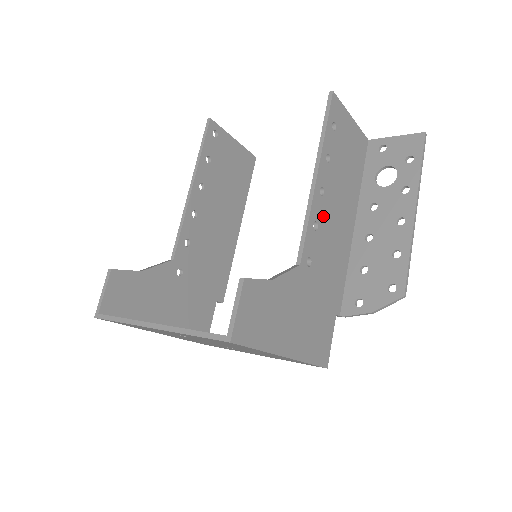
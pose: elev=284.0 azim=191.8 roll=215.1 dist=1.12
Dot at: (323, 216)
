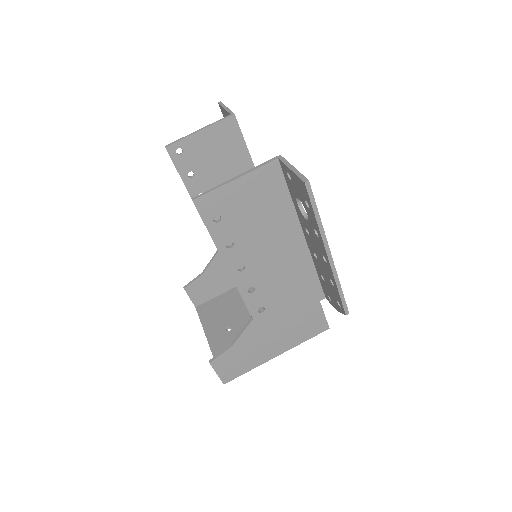
Dot at: (256, 277)
